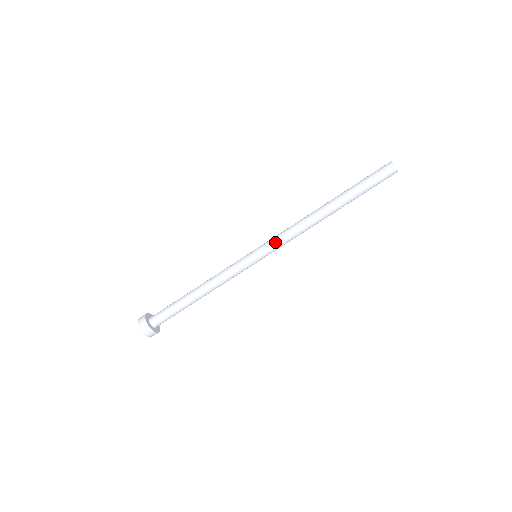
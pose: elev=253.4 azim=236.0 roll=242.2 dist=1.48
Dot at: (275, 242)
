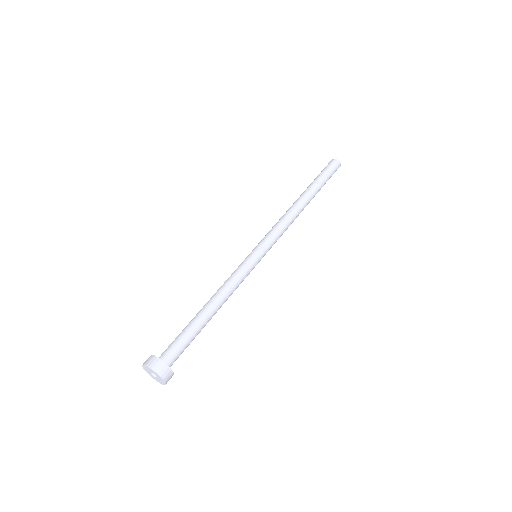
Dot at: (266, 235)
